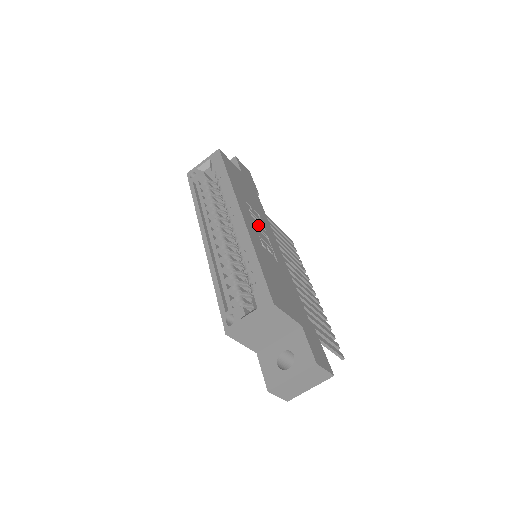
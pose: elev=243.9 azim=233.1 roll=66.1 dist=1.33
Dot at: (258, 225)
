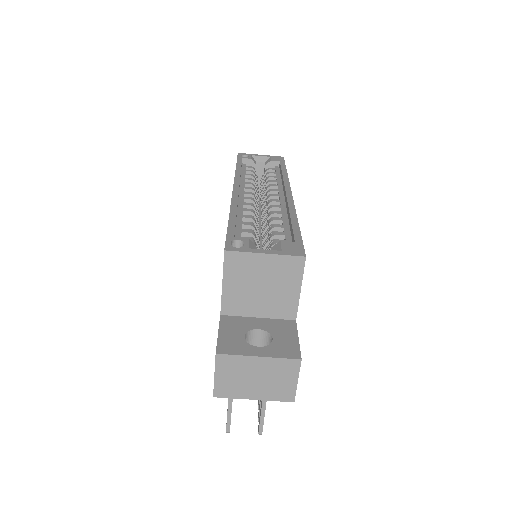
Dot at: occluded
